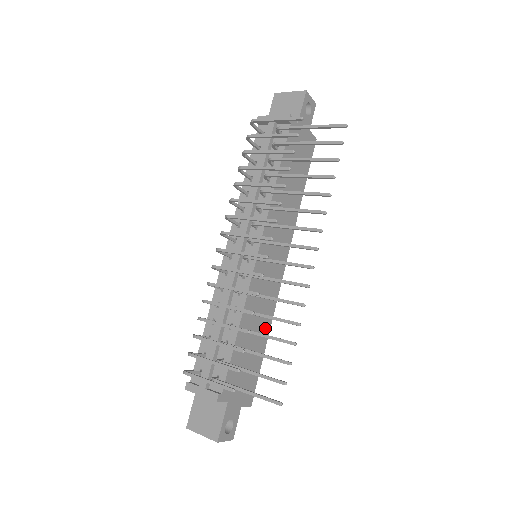
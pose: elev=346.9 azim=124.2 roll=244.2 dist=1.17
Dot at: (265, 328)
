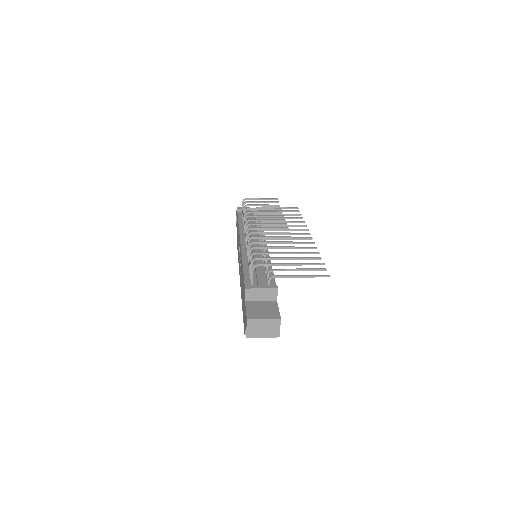
Dot at: occluded
